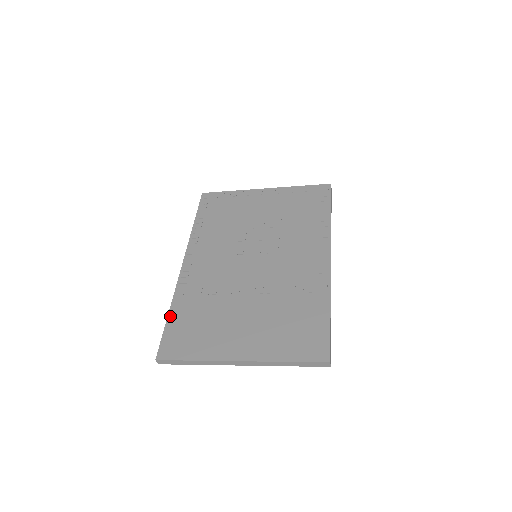
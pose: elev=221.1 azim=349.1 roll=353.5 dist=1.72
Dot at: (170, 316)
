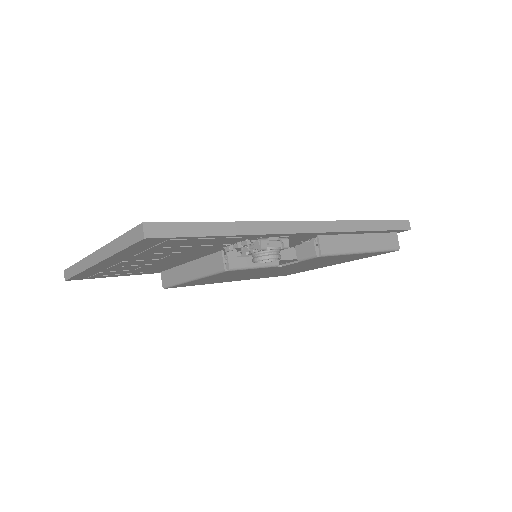
Dot at: occluded
